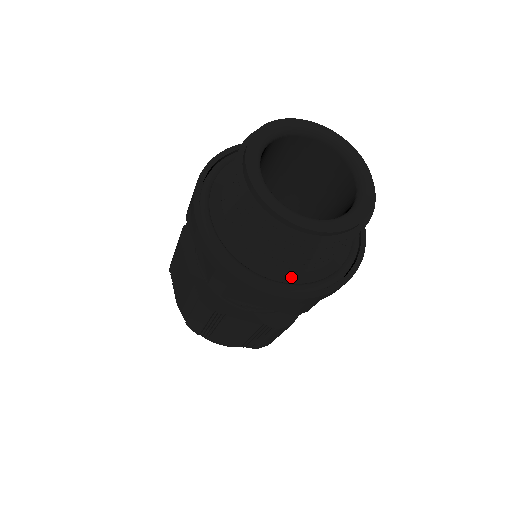
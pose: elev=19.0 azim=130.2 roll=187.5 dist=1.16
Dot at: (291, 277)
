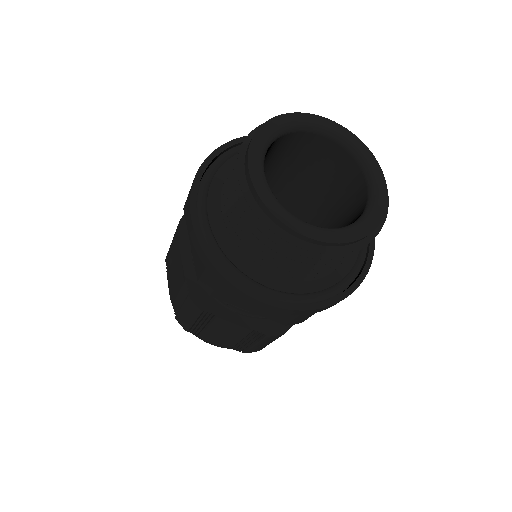
Dot at: (286, 285)
